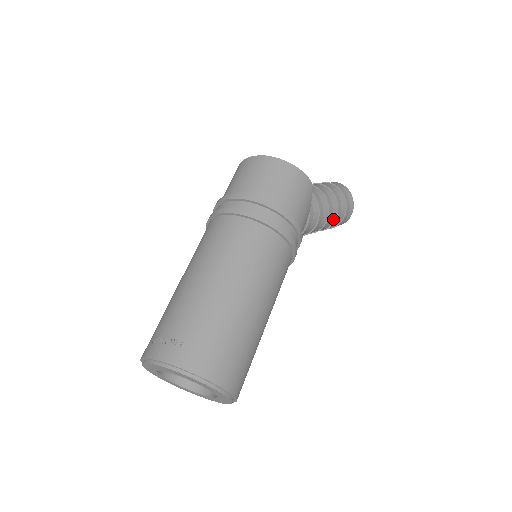
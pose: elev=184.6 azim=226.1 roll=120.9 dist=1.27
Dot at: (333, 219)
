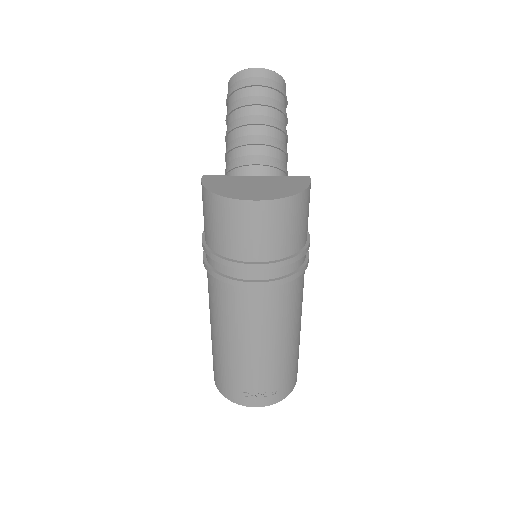
Dot at: occluded
